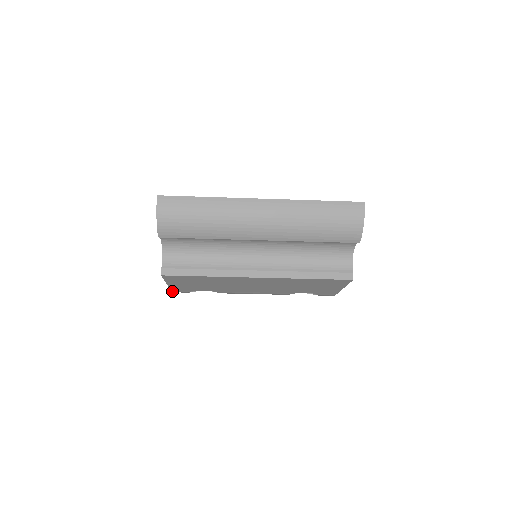
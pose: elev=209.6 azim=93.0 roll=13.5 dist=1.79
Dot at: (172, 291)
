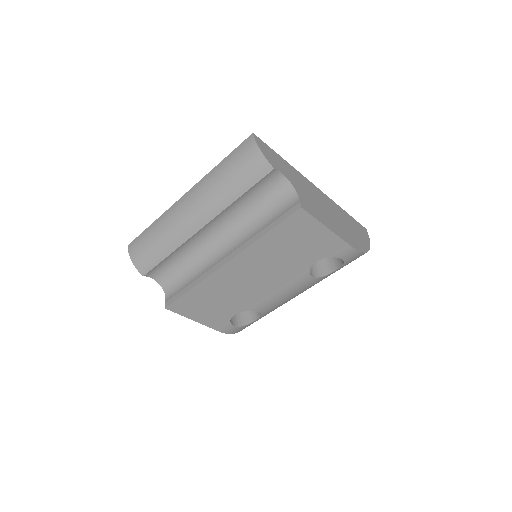
Dot at: (219, 331)
